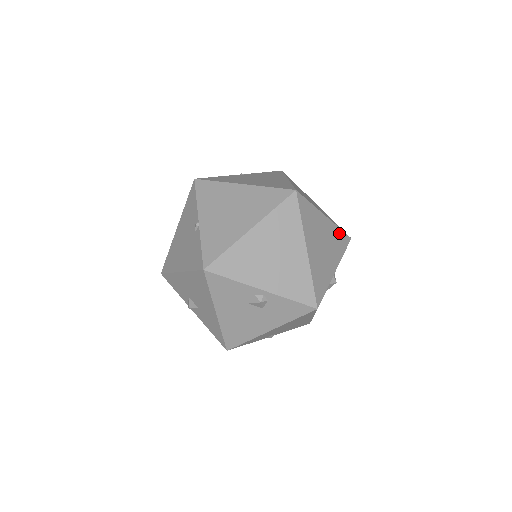
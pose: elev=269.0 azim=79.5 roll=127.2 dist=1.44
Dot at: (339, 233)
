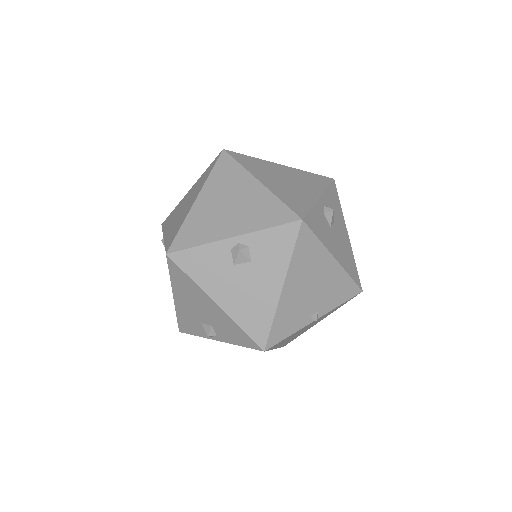
Dot at: (310, 175)
